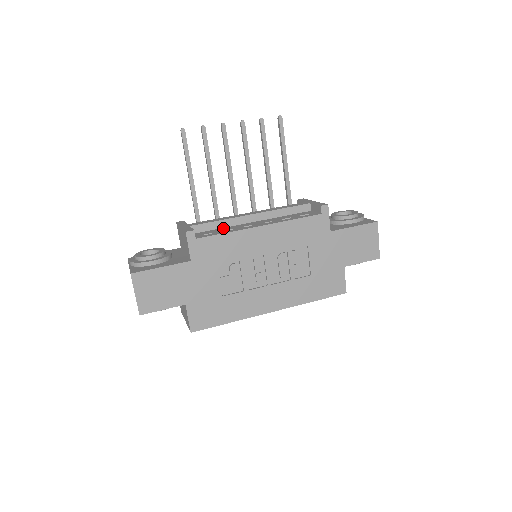
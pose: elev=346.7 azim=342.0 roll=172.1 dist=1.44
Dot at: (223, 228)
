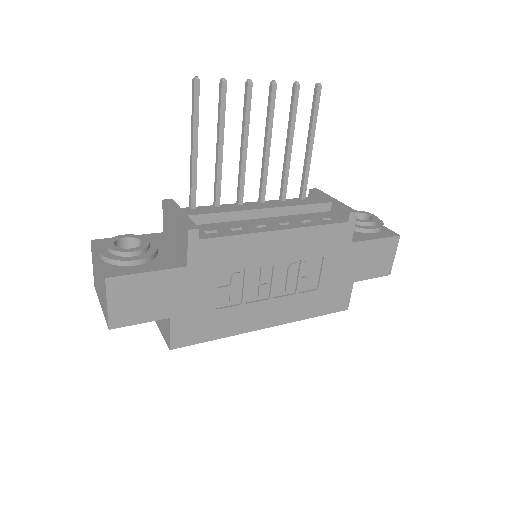
Dot at: (228, 222)
